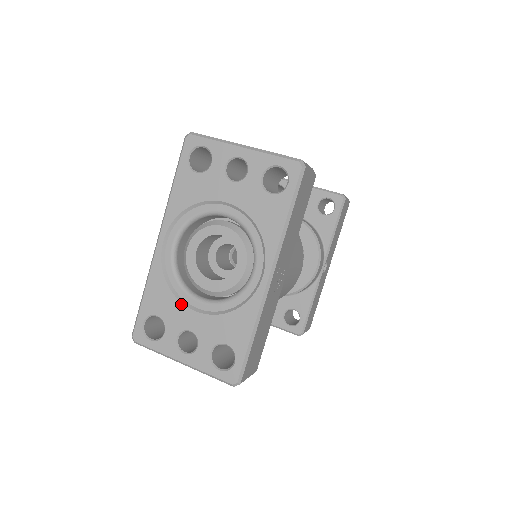
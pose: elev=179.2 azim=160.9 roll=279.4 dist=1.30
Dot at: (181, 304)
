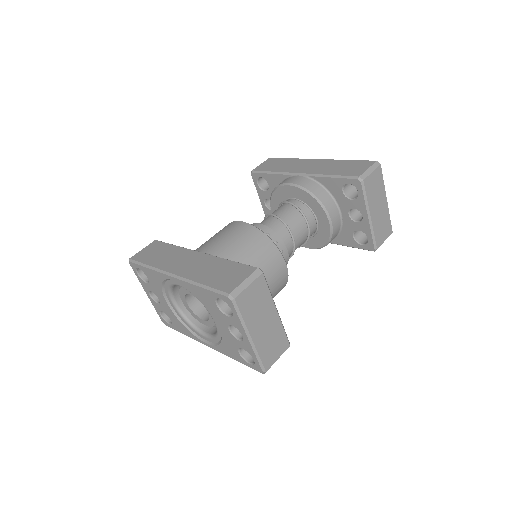
Dot at: (162, 294)
